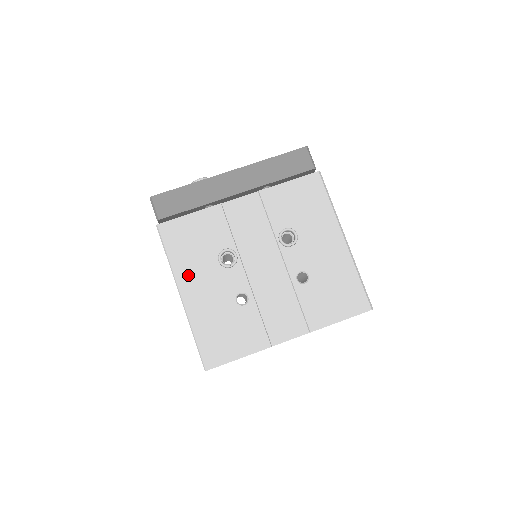
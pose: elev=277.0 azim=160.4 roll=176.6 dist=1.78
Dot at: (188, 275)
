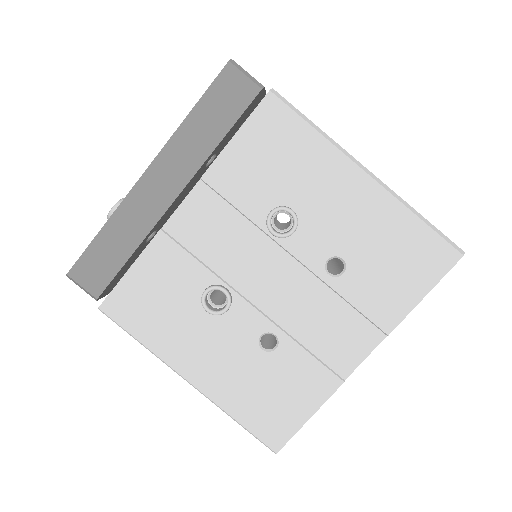
Dot at: (180, 350)
